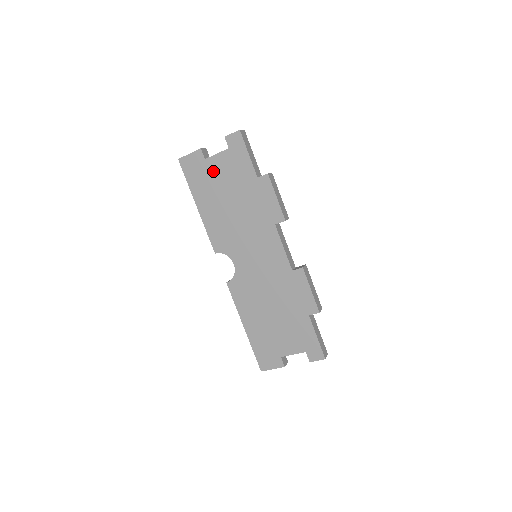
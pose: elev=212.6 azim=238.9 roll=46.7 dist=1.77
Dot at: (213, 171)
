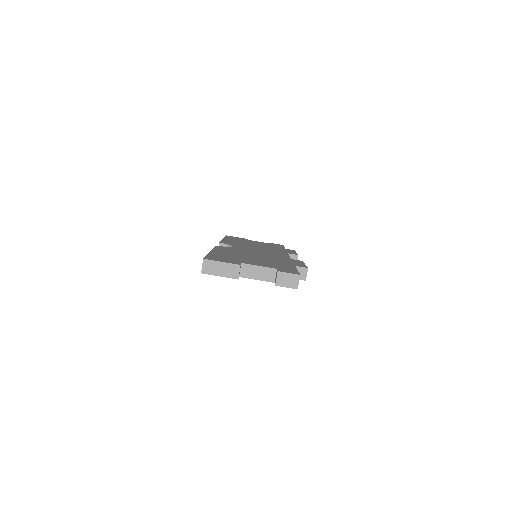
Dot at: (251, 241)
